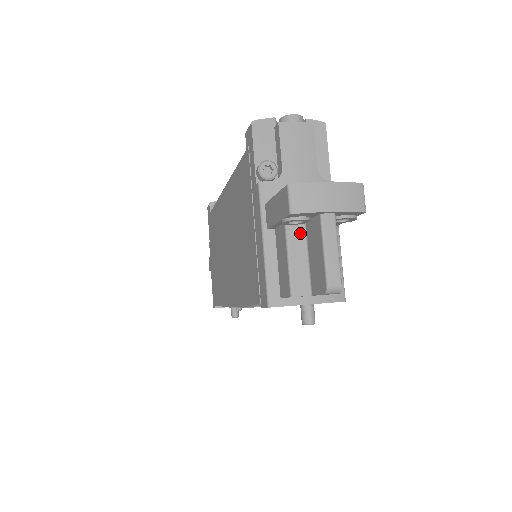
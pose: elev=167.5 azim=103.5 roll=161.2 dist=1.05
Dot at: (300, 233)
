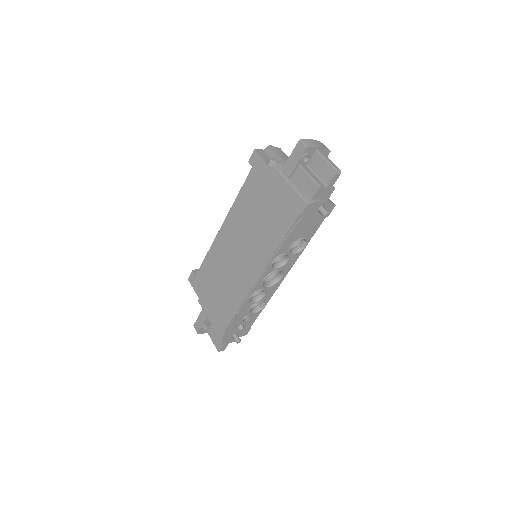
Dot at: (307, 168)
